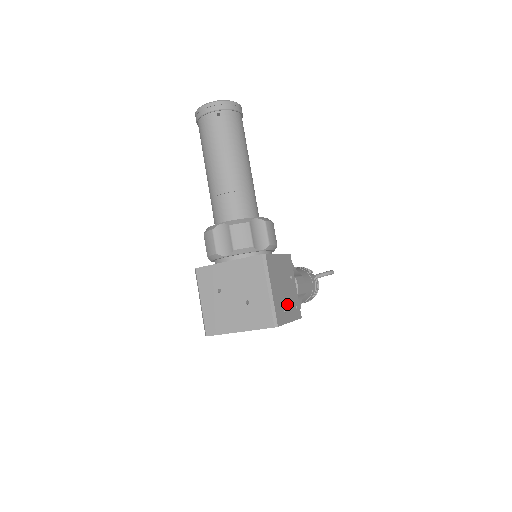
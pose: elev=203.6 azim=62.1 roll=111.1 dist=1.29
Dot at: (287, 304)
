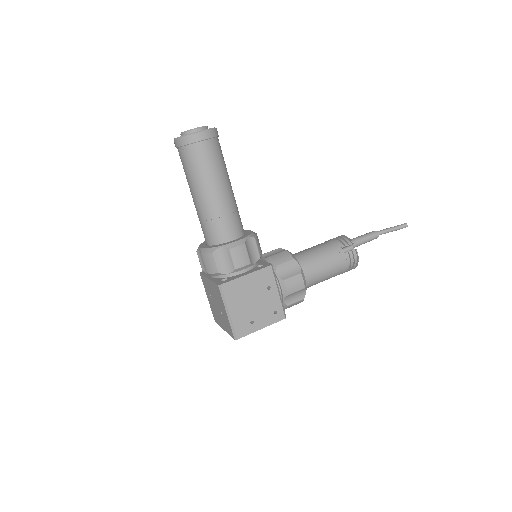
Dot at: (257, 315)
